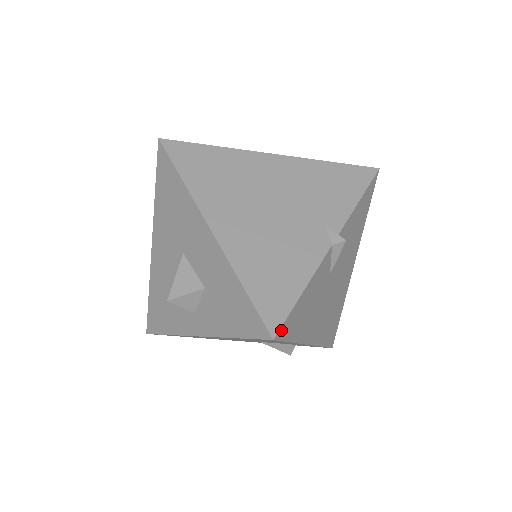
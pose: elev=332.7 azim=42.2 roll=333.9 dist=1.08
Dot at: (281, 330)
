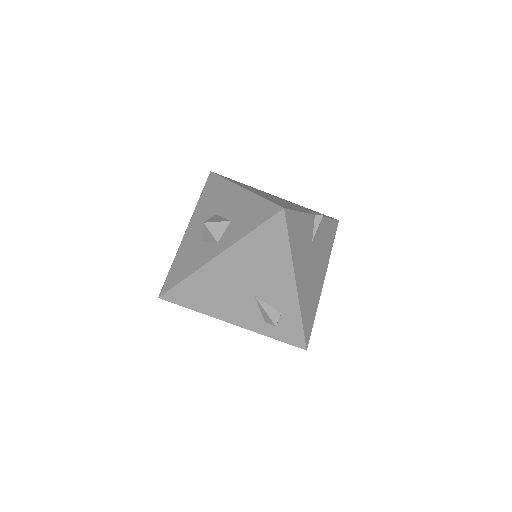
Dot at: (288, 212)
